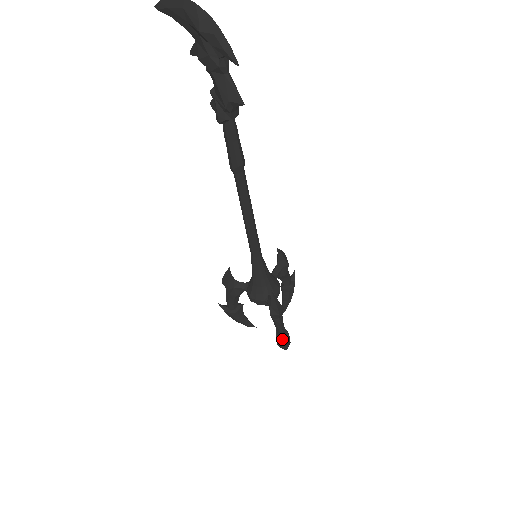
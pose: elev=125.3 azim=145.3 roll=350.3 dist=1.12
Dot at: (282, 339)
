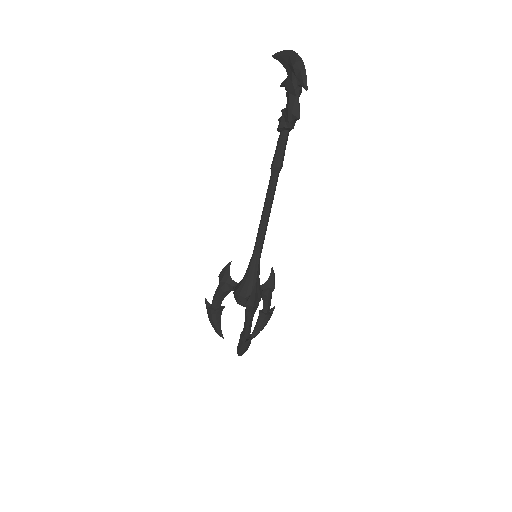
Dot at: (245, 338)
